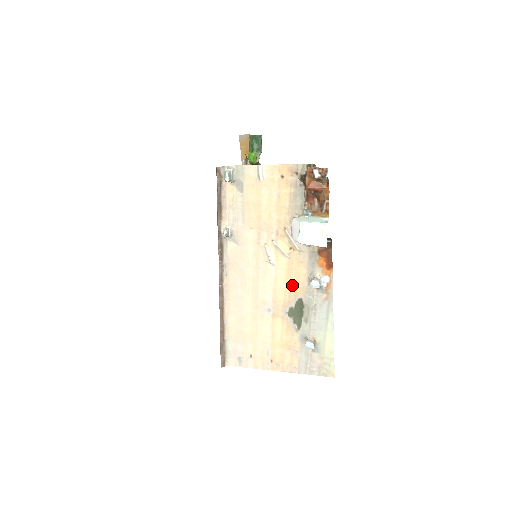
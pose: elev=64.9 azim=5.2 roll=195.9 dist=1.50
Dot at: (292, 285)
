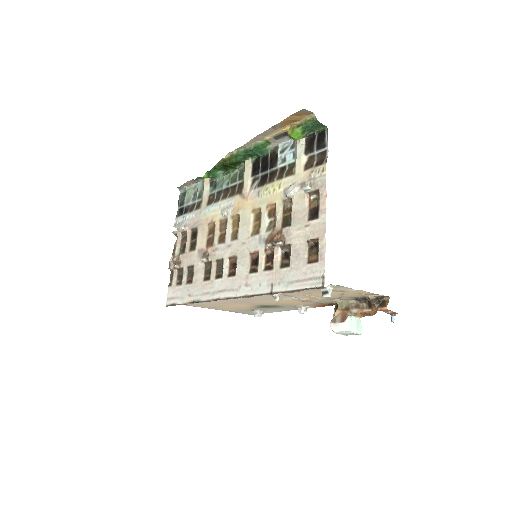
Dot at: (283, 304)
